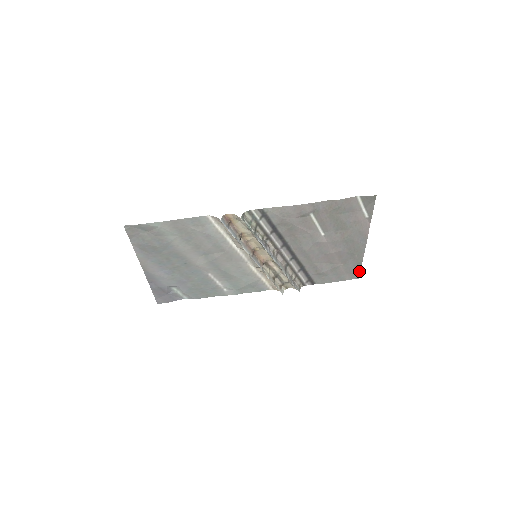
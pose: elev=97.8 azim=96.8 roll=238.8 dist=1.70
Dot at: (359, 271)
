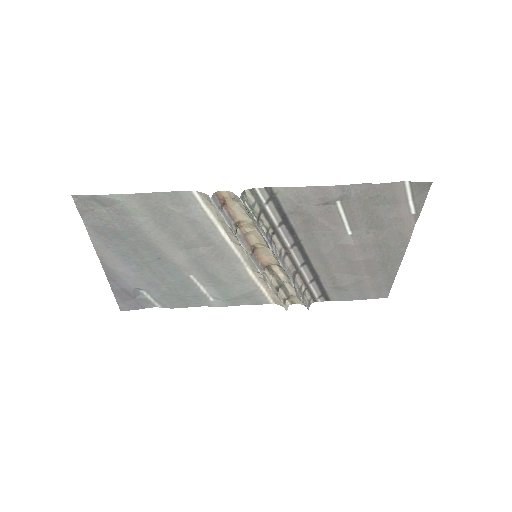
Dot at: (389, 288)
